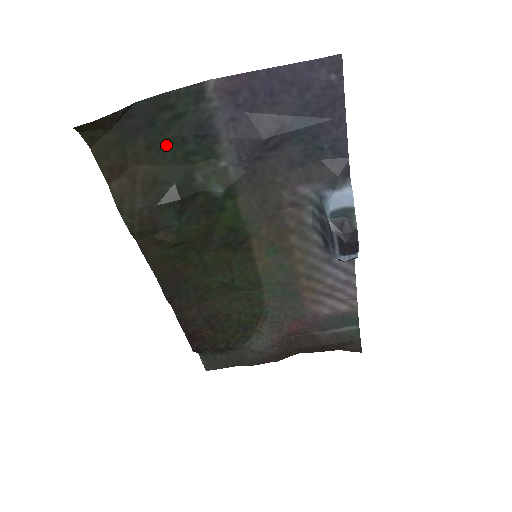
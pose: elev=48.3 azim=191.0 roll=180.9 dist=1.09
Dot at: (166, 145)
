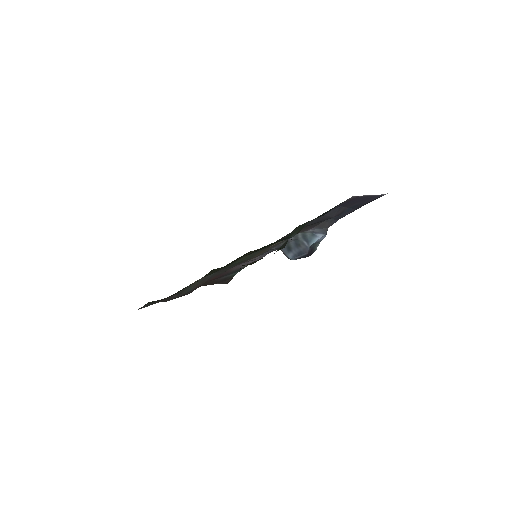
Dot at: occluded
